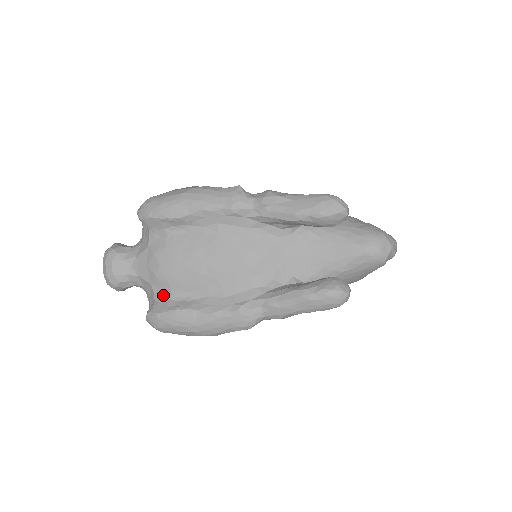
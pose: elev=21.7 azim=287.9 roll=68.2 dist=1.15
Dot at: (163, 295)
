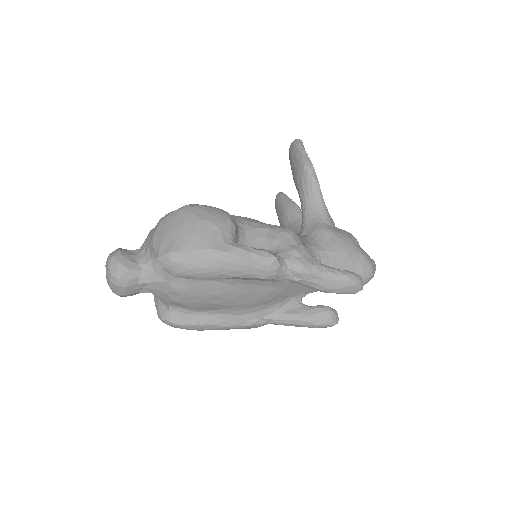
Dot at: (179, 309)
